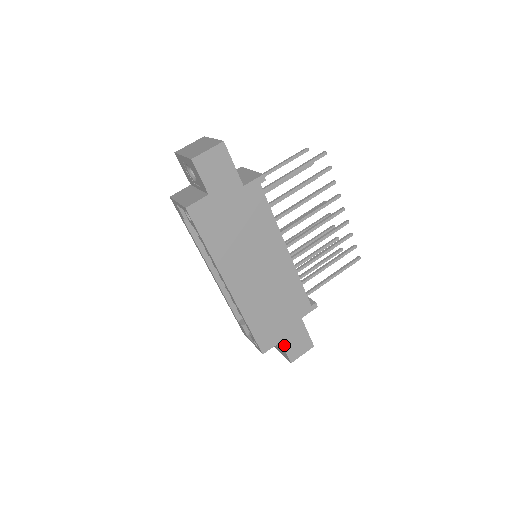
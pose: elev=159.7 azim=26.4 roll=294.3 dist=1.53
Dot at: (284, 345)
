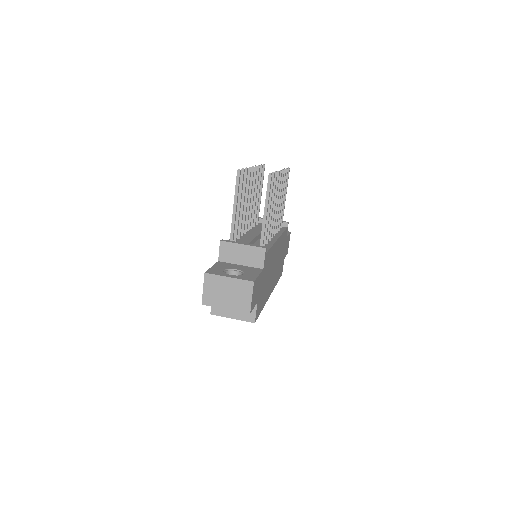
Dot at: (285, 256)
